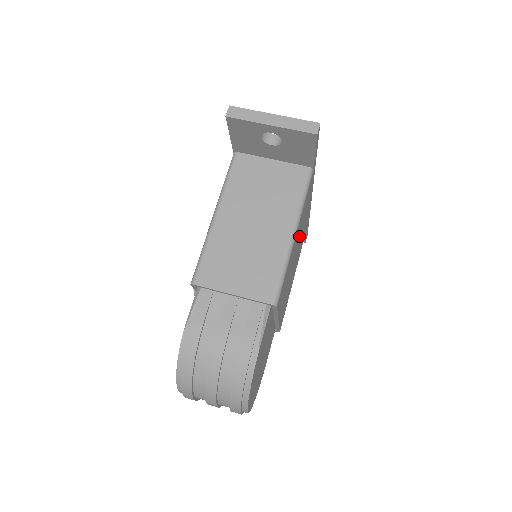
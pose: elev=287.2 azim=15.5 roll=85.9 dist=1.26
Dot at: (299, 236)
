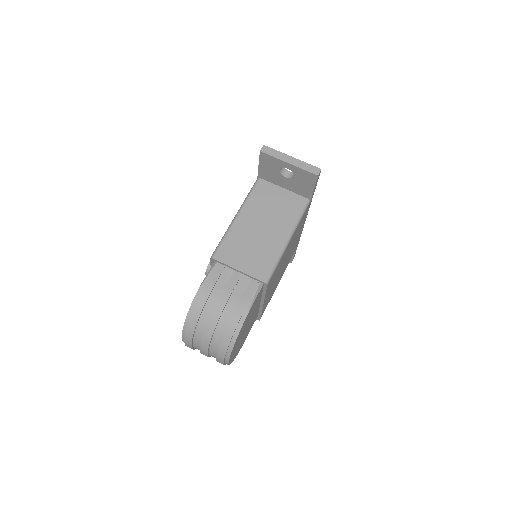
Dot at: (290, 247)
